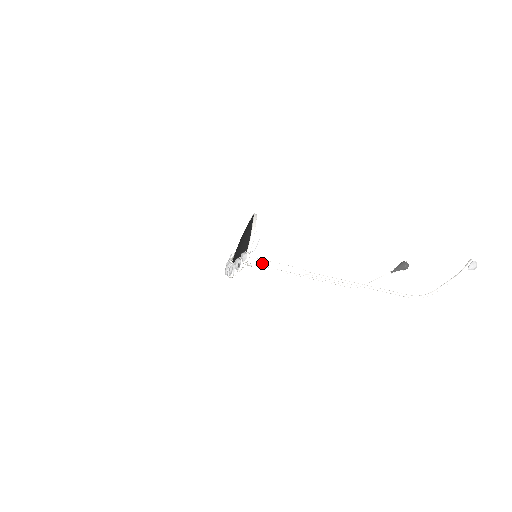
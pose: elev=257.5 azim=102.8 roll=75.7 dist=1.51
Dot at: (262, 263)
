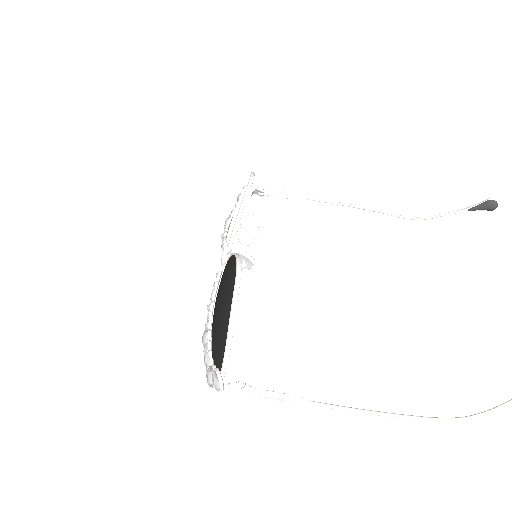
Dot at: (242, 393)
